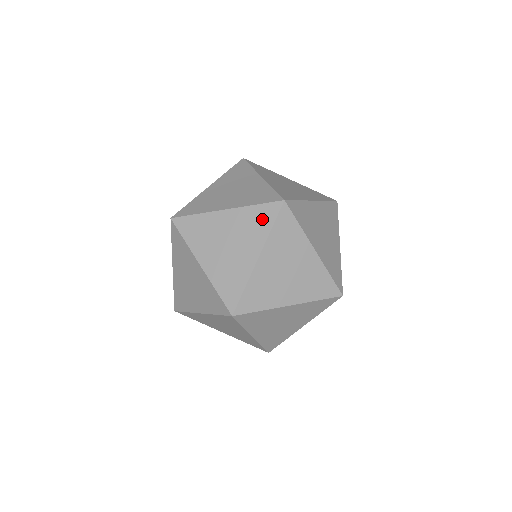
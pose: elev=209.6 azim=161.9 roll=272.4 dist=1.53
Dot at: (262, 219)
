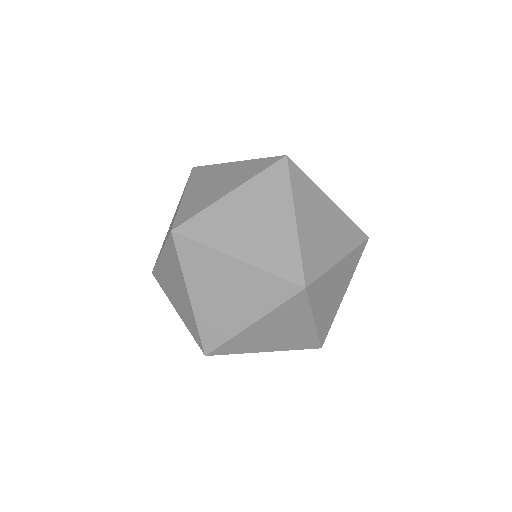
Dot at: (258, 167)
